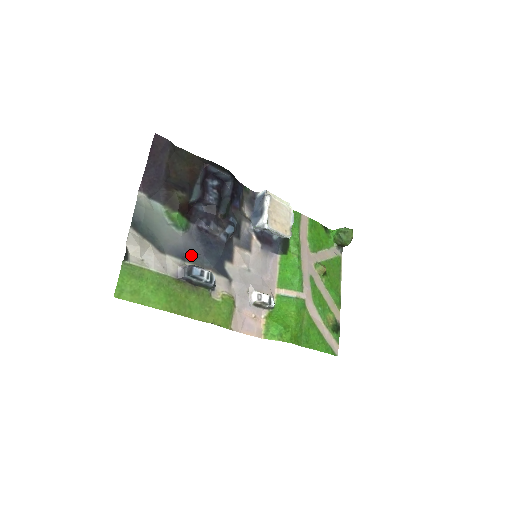
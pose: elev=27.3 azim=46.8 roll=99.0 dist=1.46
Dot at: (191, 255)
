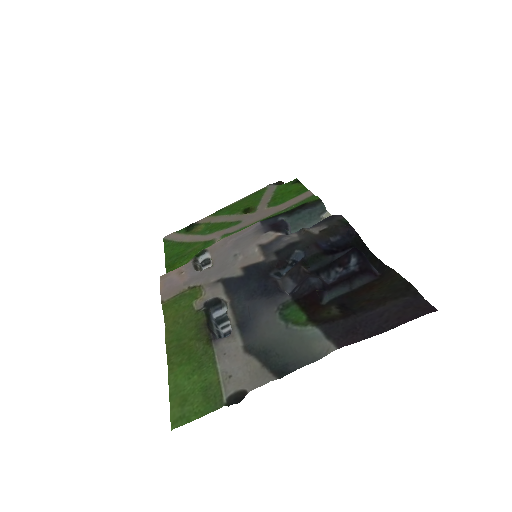
Dot at: (247, 316)
